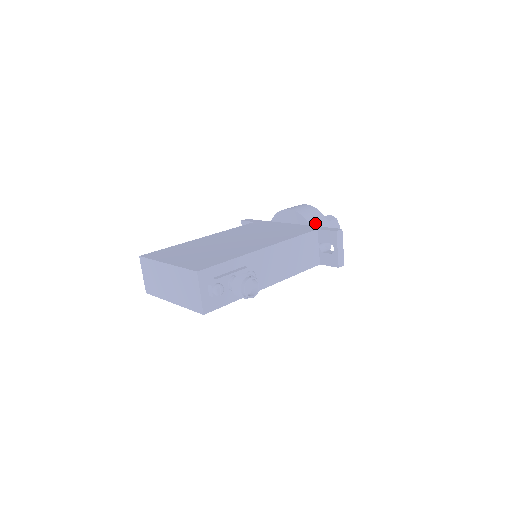
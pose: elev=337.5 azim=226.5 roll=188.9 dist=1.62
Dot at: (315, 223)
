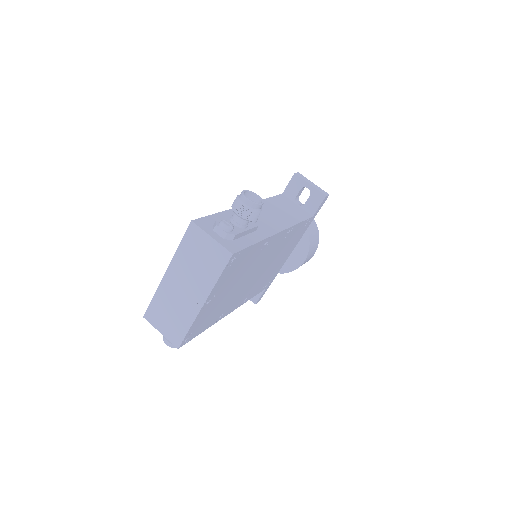
Dot at: occluded
